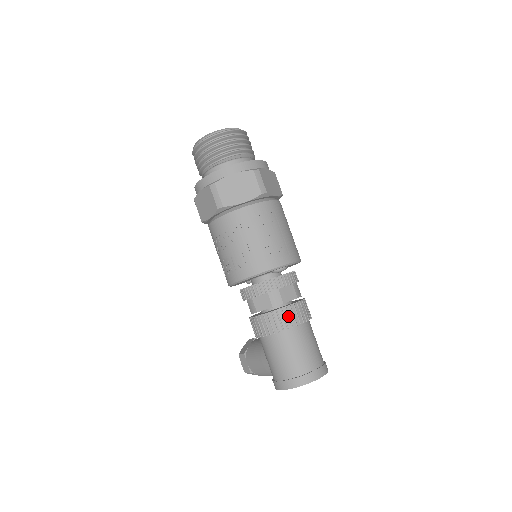
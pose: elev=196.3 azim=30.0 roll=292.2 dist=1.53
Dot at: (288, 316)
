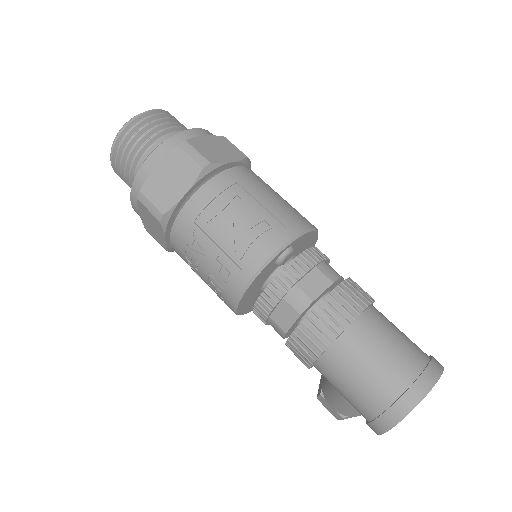
Dot at: (328, 317)
